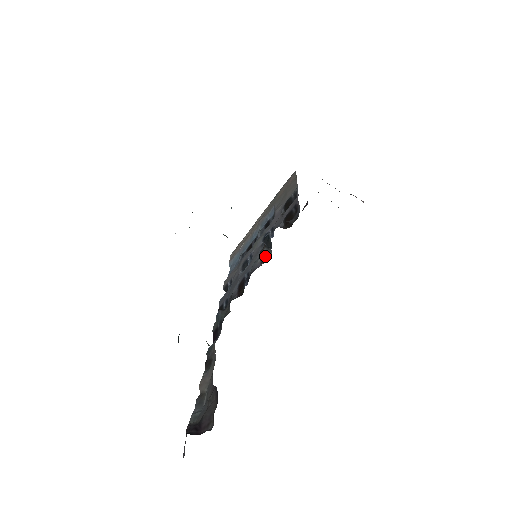
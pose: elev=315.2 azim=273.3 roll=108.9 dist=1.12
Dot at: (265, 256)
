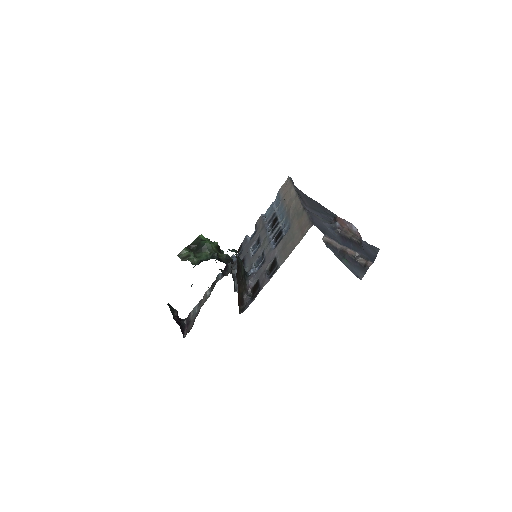
Dot at: occluded
